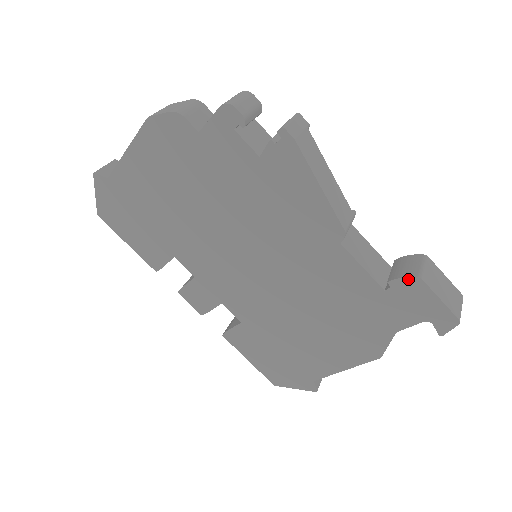
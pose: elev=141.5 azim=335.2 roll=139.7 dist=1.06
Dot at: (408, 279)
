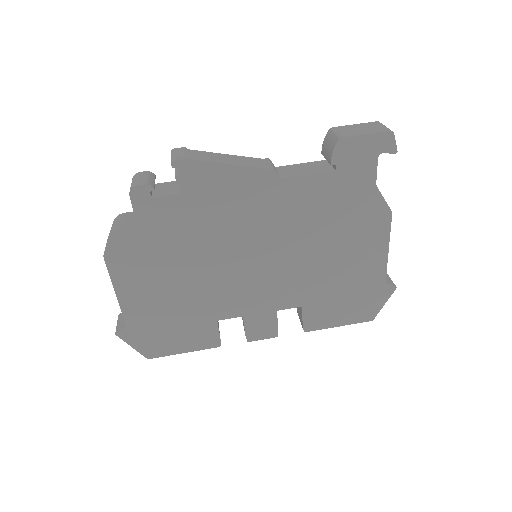
Dot at: (336, 148)
